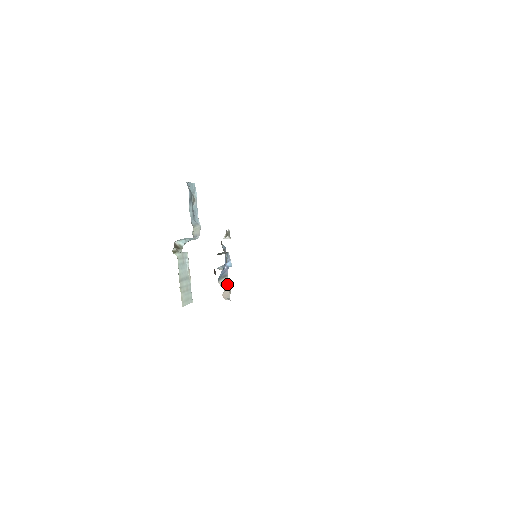
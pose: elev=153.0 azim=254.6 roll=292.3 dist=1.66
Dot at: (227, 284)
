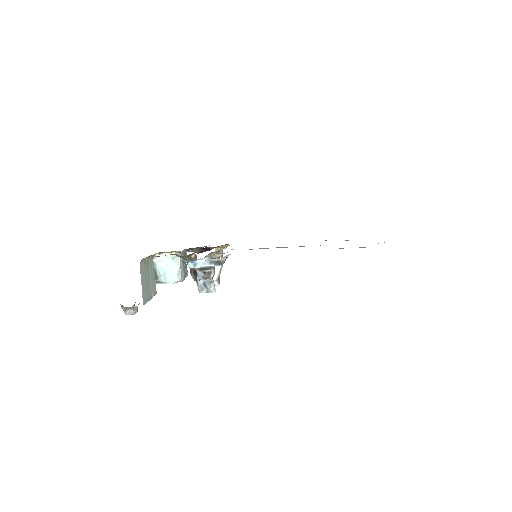
Dot at: occluded
